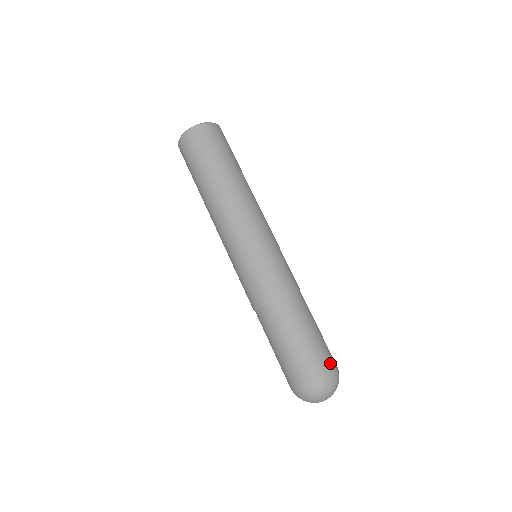
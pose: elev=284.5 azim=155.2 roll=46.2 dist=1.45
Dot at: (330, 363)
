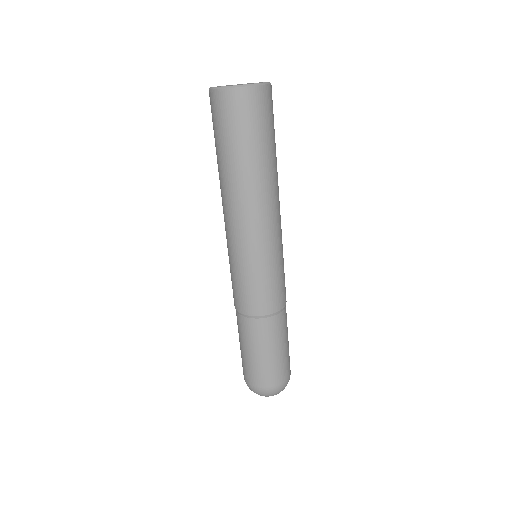
Dot at: (286, 376)
